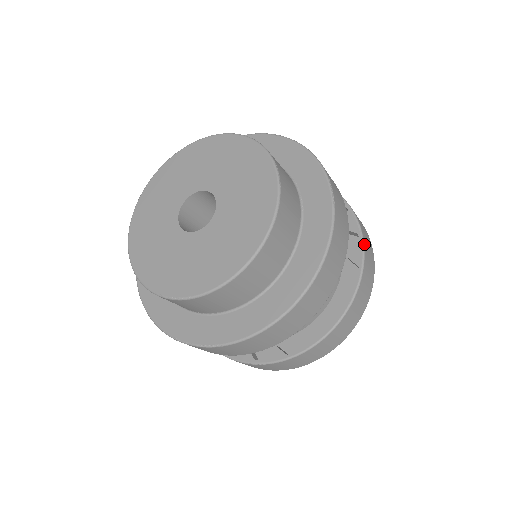
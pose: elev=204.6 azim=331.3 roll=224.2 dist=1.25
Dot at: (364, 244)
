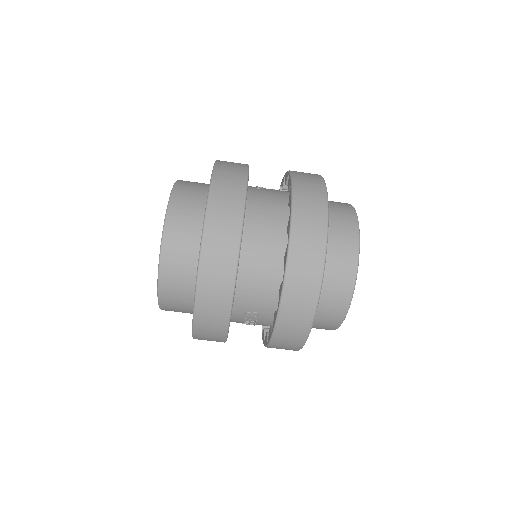
Dot at: (291, 173)
